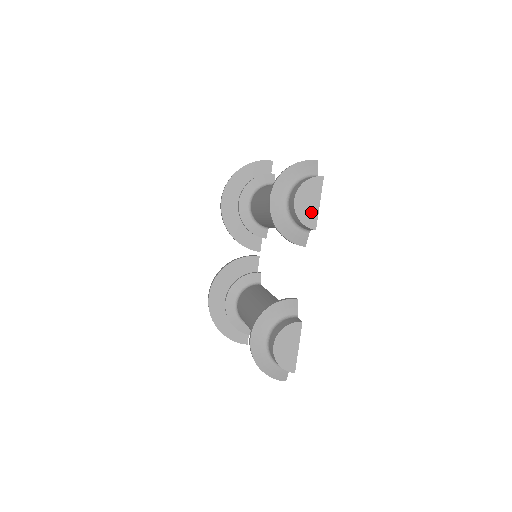
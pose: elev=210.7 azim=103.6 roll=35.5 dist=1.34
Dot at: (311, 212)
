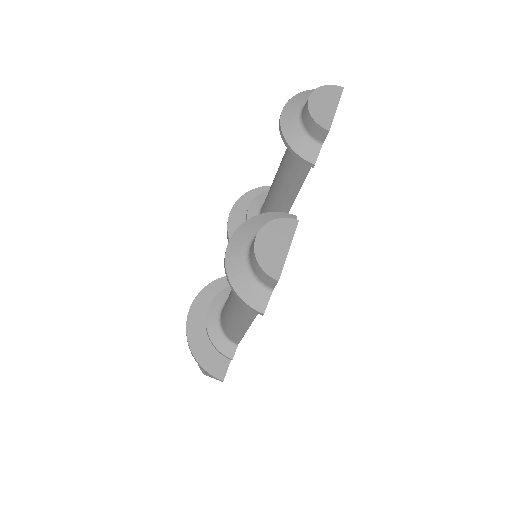
Dot at: (326, 113)
